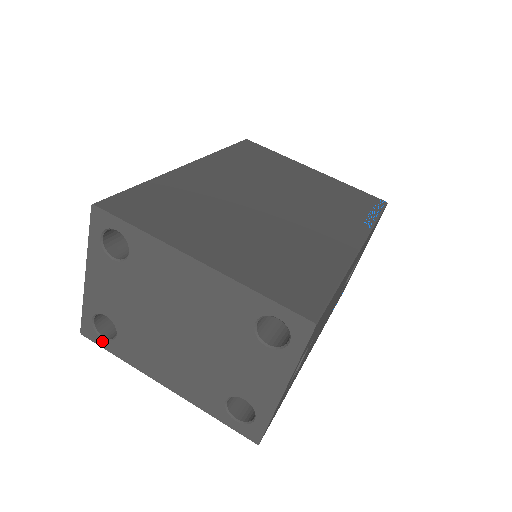
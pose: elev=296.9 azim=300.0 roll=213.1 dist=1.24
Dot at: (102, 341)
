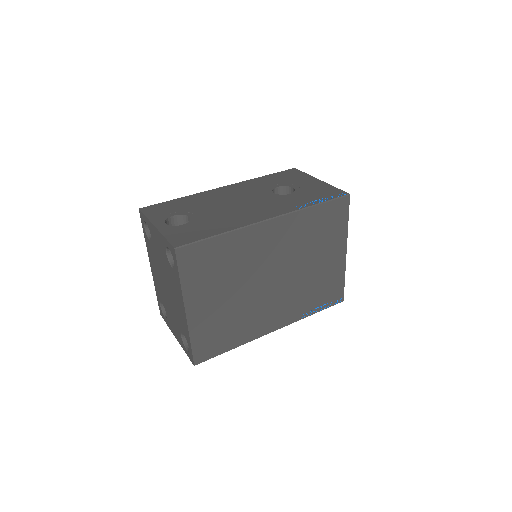
Dot at: (143, 226)
